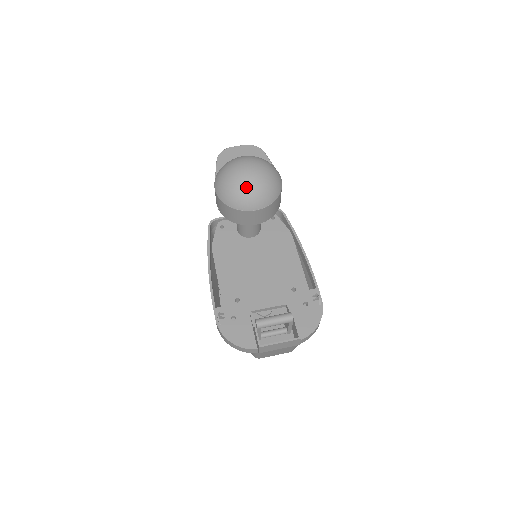
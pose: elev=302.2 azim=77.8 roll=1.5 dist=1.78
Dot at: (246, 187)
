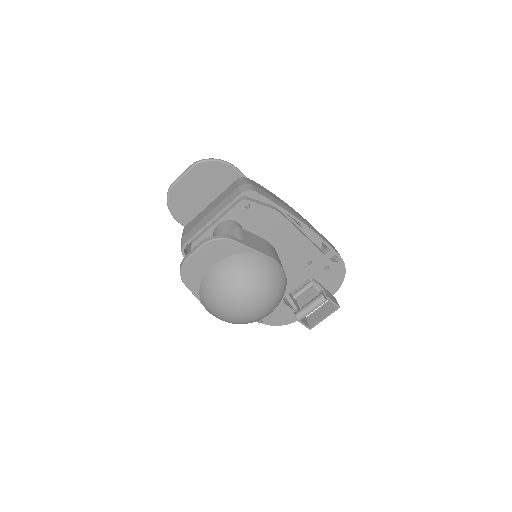
Dot at: (258, 319)
